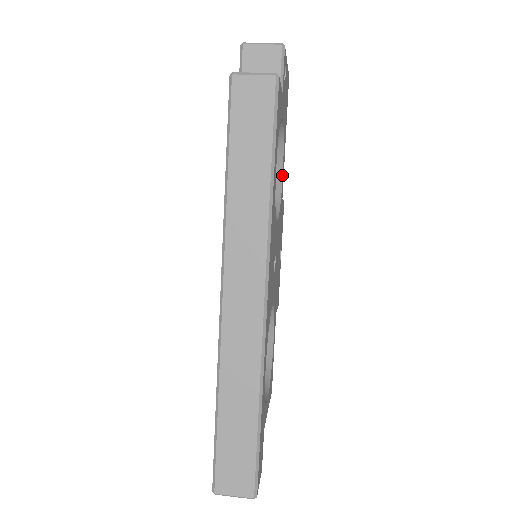
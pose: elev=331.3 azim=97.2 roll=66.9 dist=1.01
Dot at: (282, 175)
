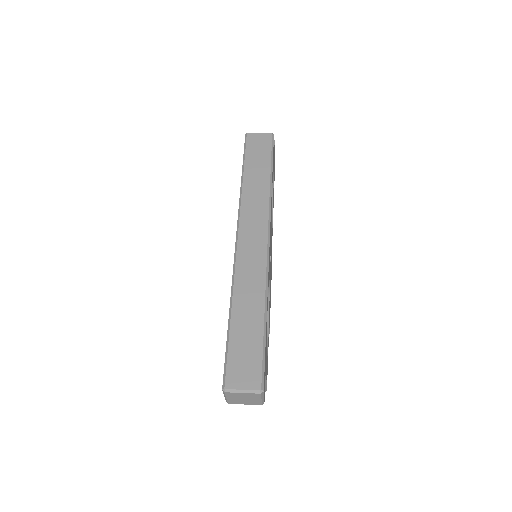
Dot at: (272, 224)
